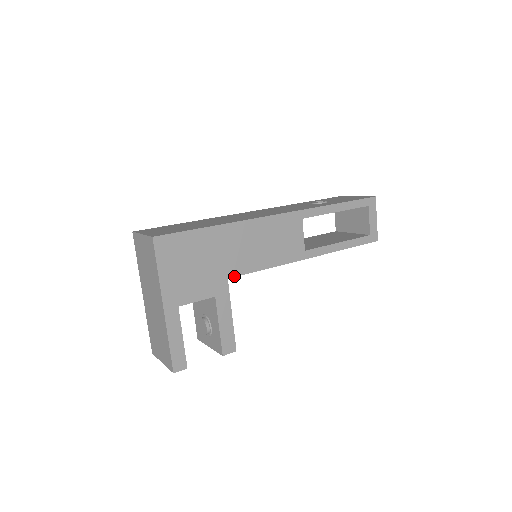
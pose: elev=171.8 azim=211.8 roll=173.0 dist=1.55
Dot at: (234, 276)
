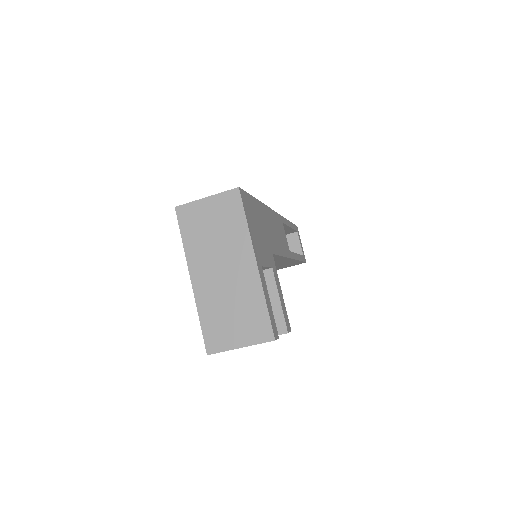
Dot at: (274, 253)
